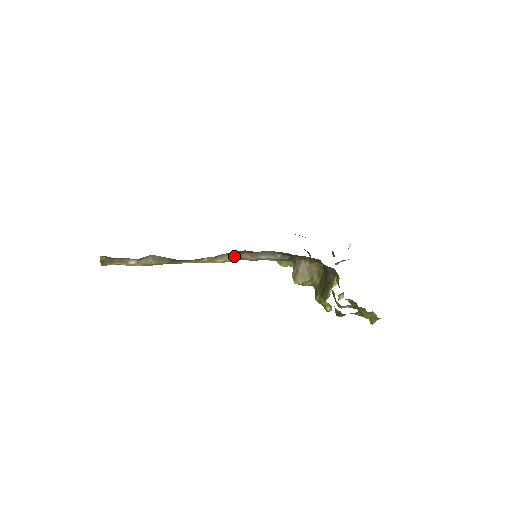
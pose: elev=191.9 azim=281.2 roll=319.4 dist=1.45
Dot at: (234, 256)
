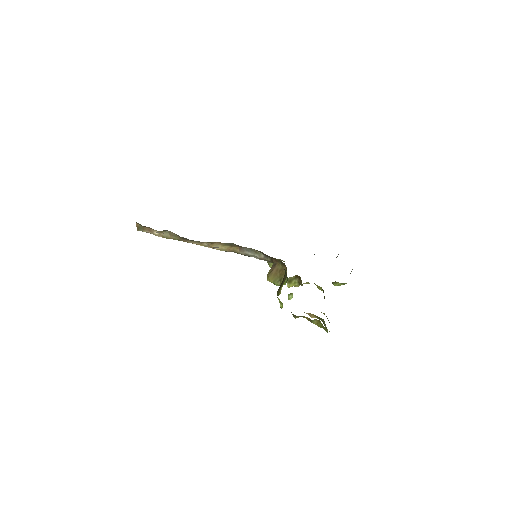
Dot at: (227, 247)
